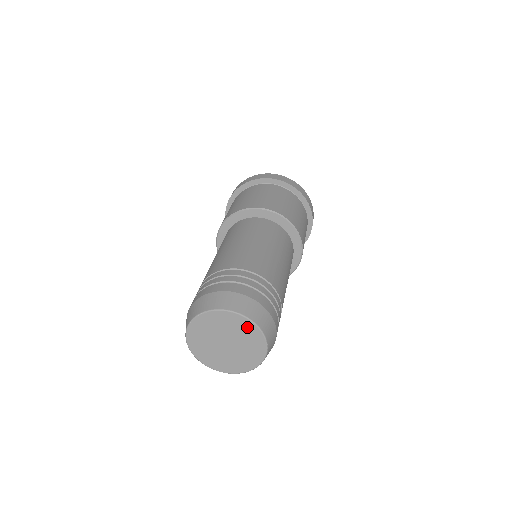
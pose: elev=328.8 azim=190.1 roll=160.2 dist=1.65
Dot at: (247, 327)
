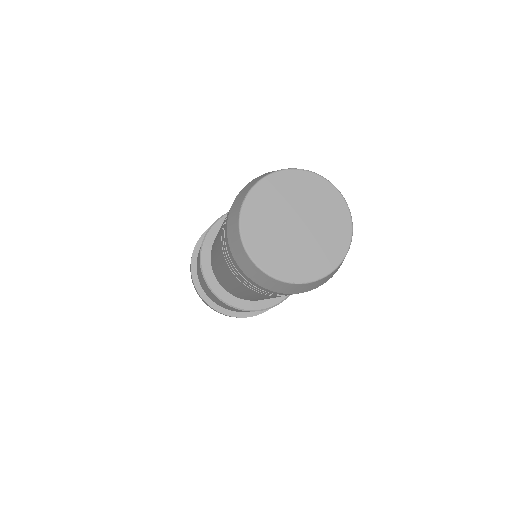
Dot at: (339, 215)
